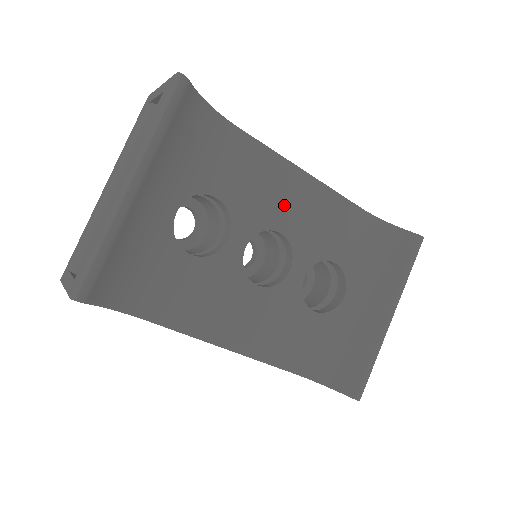
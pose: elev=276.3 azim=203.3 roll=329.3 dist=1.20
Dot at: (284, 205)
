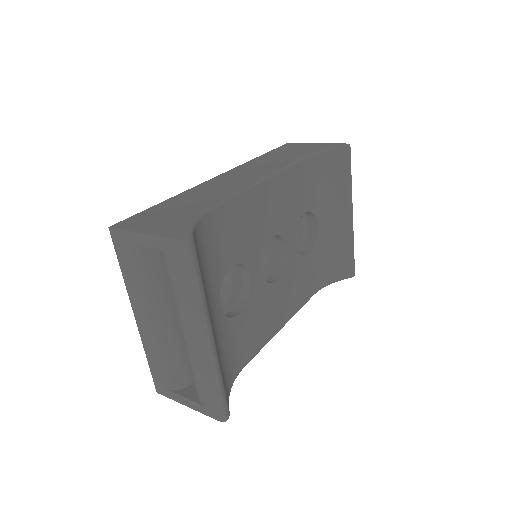
Dot at: (265, 218)
